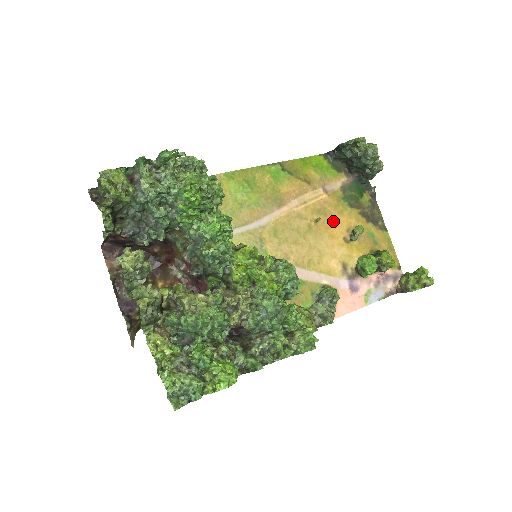
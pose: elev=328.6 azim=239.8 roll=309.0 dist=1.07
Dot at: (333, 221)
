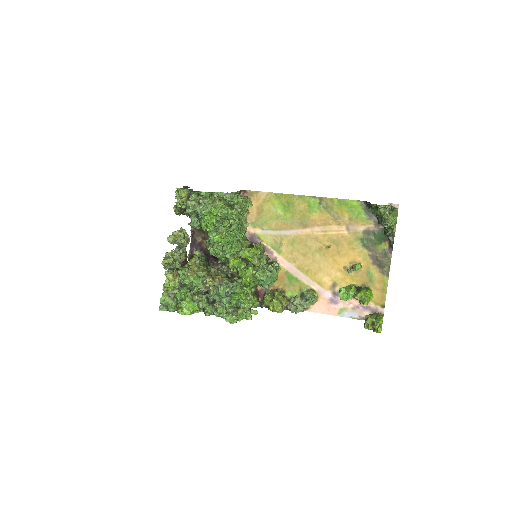
Dot at: (342, 252)
